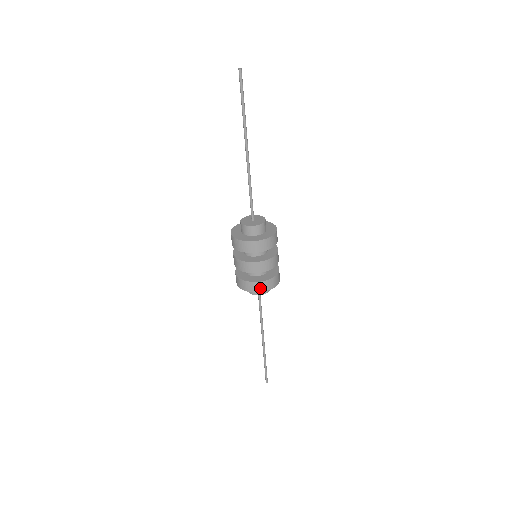
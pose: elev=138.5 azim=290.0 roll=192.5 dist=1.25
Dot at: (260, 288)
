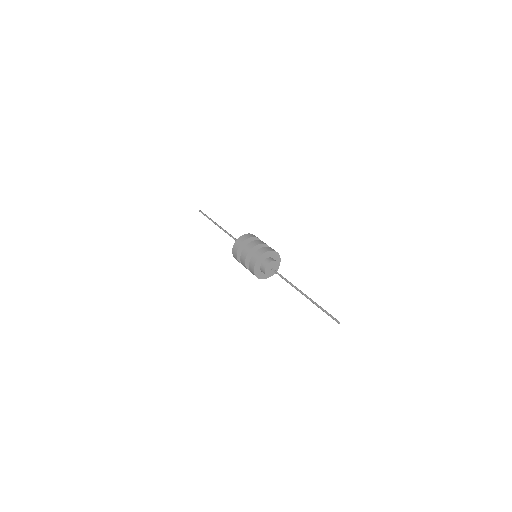
Dot at: (269, 249)
